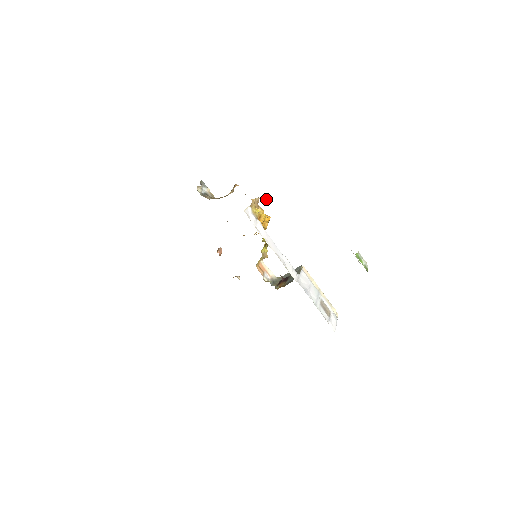
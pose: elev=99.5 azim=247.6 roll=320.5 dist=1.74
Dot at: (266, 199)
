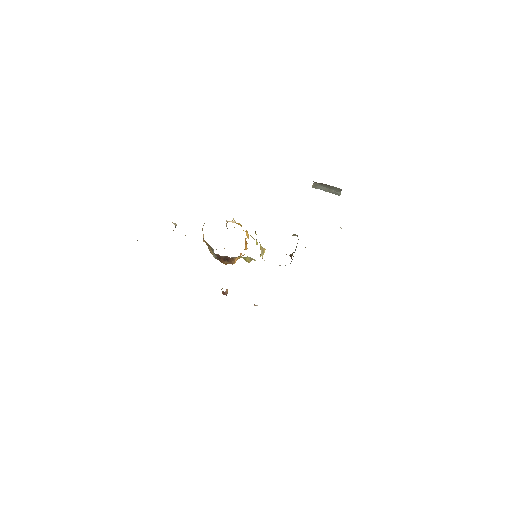
Dot at: (233, 222)
